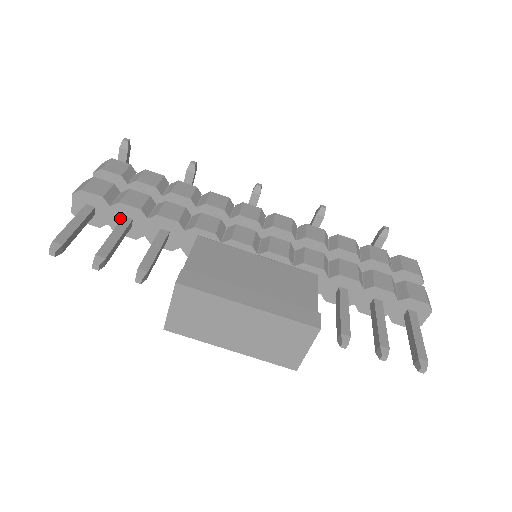
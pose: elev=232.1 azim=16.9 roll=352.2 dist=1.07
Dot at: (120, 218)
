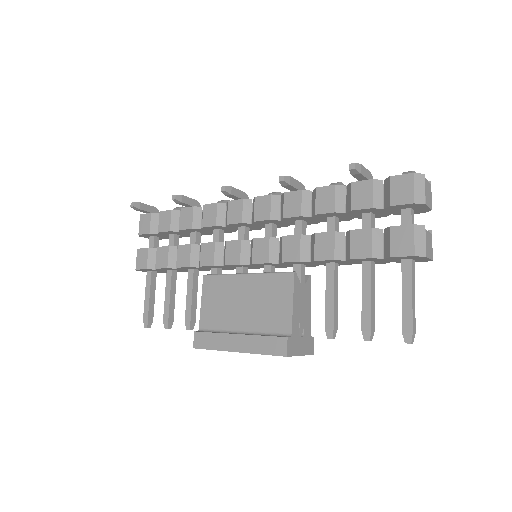
Dot at: (167, 270)
